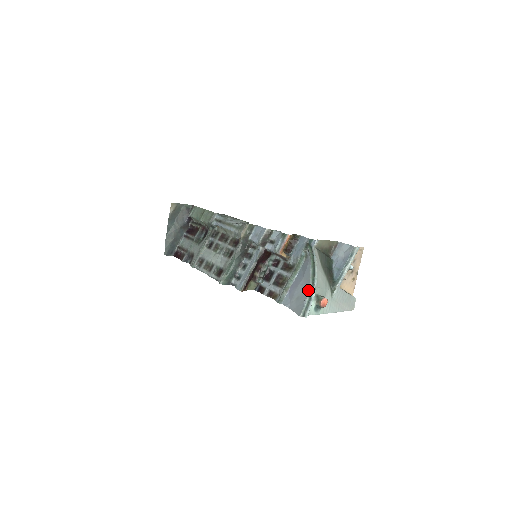
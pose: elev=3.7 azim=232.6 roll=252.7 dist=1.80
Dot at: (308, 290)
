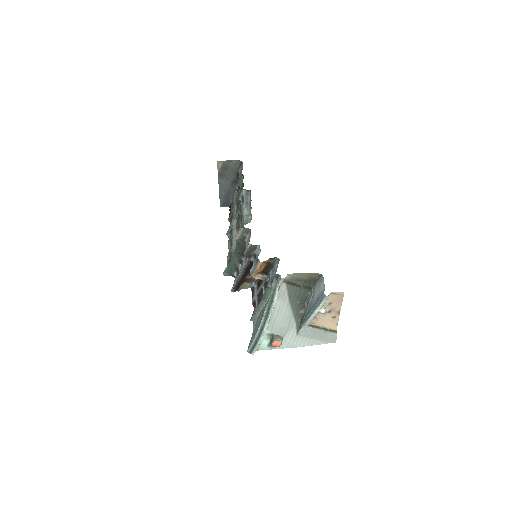
Dot at: (256, 332)
